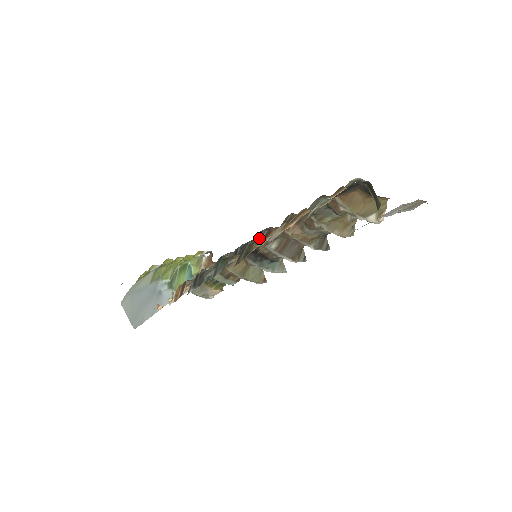
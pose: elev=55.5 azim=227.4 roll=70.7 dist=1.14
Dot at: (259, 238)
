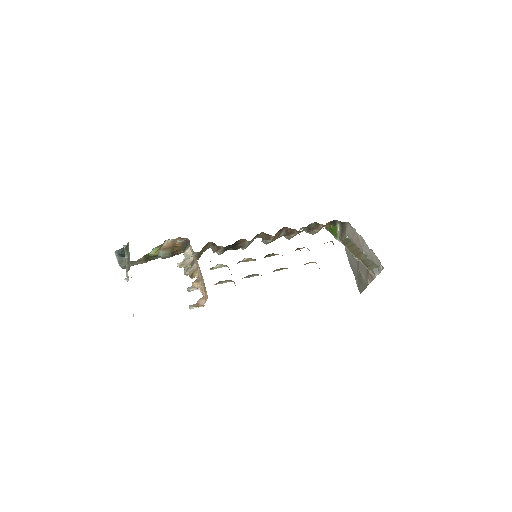
Dot at: occluded
